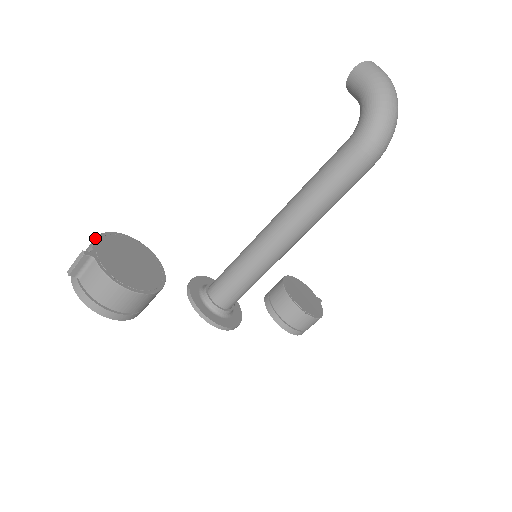
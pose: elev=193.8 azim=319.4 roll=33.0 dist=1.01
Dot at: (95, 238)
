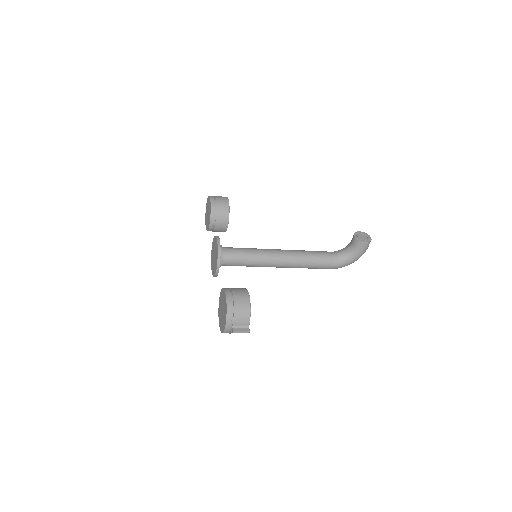
Dot at: occluded
